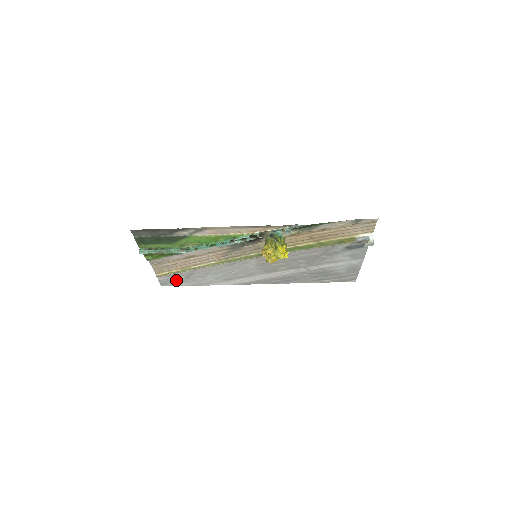
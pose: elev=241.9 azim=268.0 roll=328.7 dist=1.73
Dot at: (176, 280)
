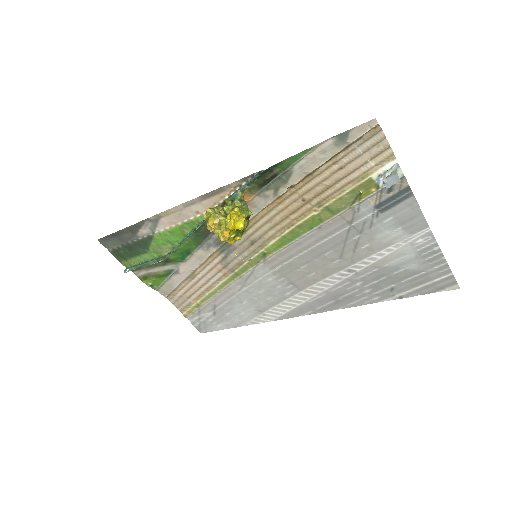
Dot at: (208, 320)
